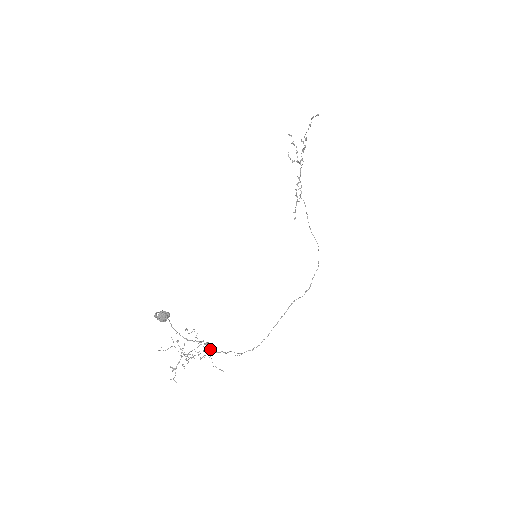
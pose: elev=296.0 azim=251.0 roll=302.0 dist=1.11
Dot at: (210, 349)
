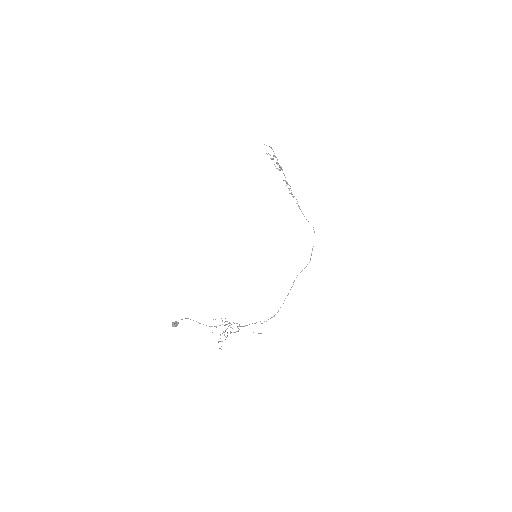
Dot at: occluded
